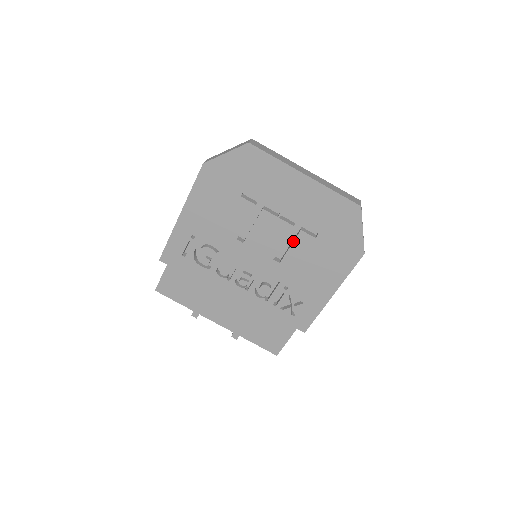
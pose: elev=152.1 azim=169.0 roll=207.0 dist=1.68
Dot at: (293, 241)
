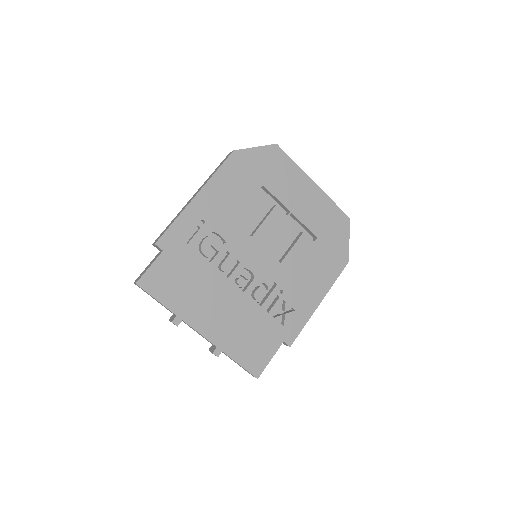
Dot at: (296, 242)
